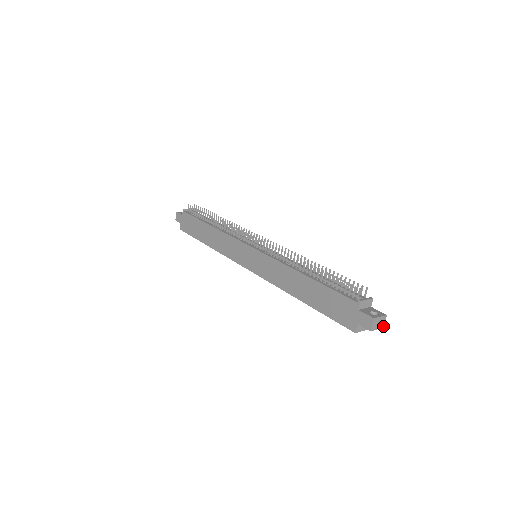
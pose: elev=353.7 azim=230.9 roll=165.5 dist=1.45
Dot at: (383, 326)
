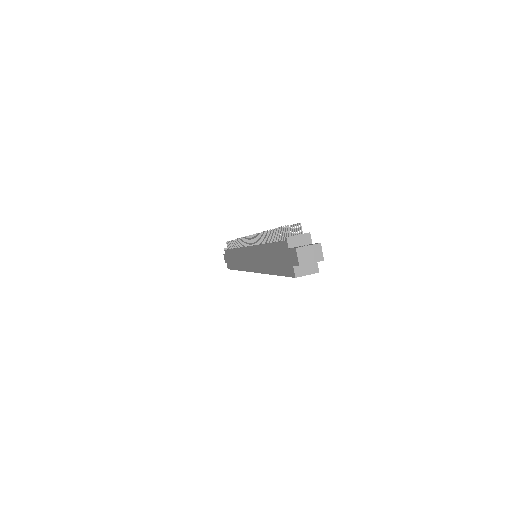
Dot at: (323, 258)
